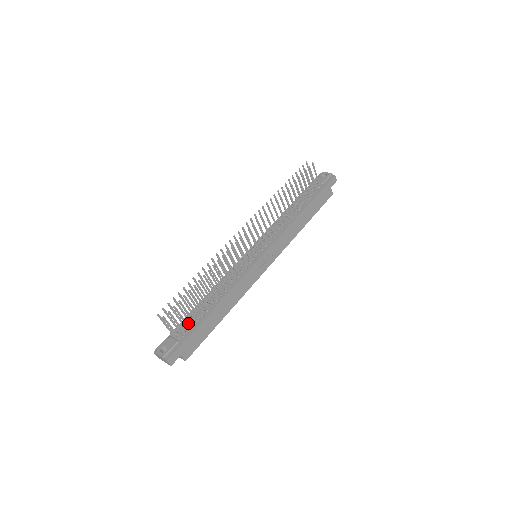
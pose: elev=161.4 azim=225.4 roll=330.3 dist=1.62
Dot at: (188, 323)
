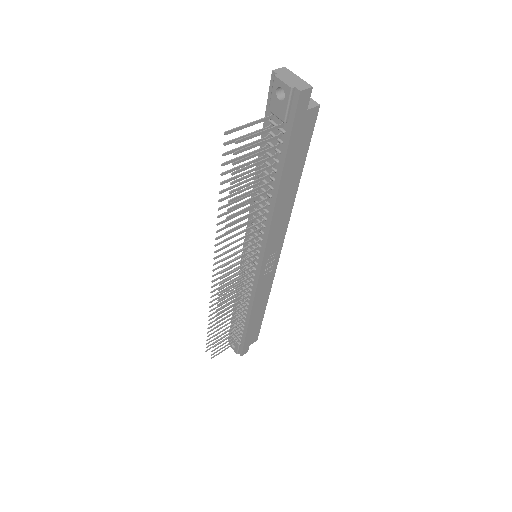
Dot at: occluded
